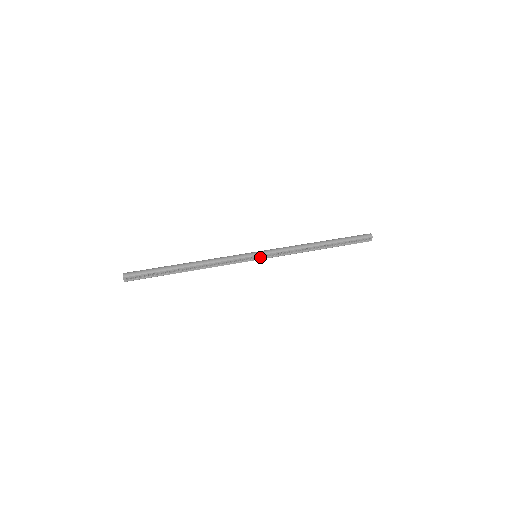
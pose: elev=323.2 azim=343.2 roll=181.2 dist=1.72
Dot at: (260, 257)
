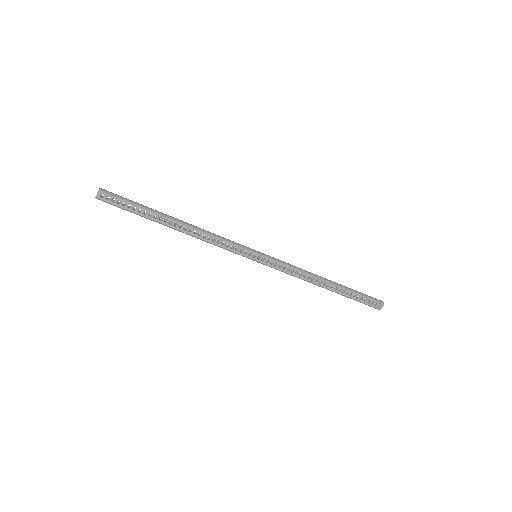
Dot at: (260, 259)
